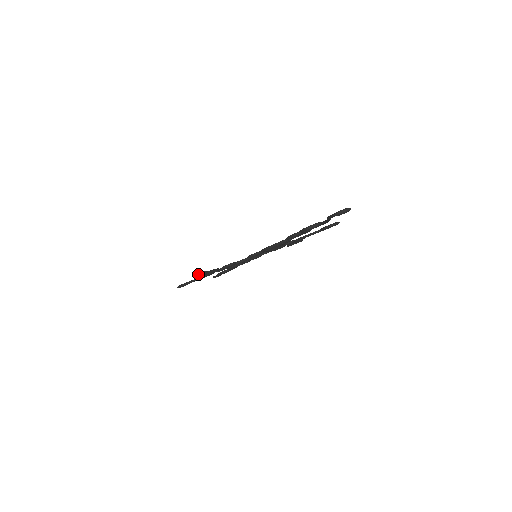
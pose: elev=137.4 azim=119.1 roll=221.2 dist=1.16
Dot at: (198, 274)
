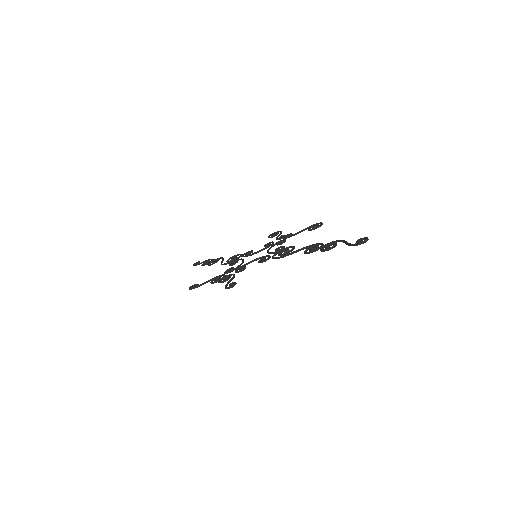
Dot at: (231, 287)
